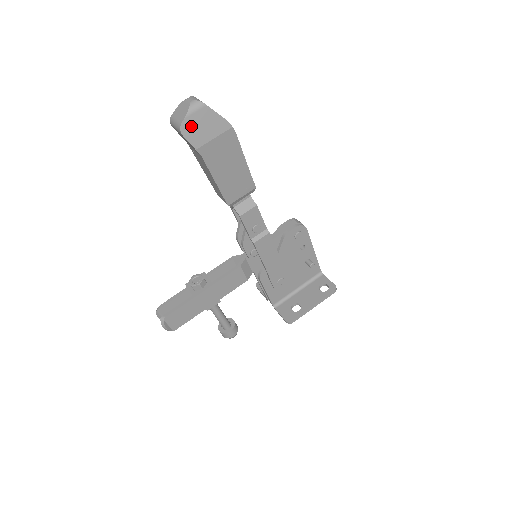
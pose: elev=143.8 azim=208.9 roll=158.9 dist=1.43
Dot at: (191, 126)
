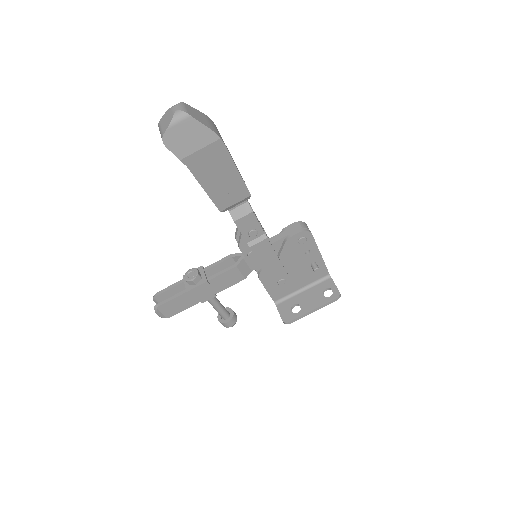
Dot at: (174, 137)
